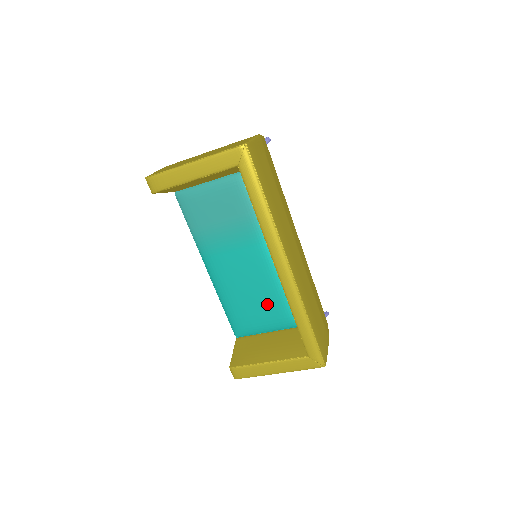
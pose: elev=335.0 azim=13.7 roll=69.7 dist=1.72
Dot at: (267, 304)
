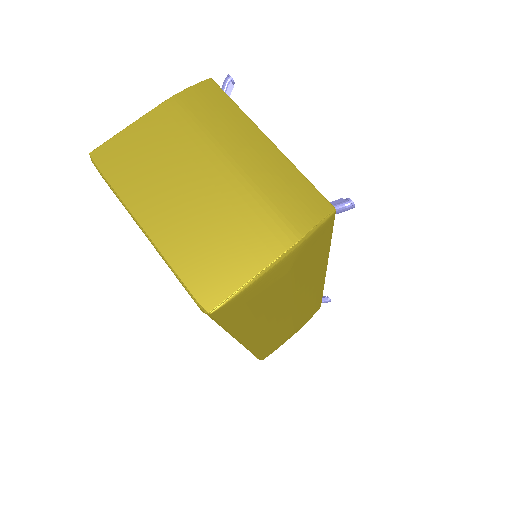
Dot at: occluded
